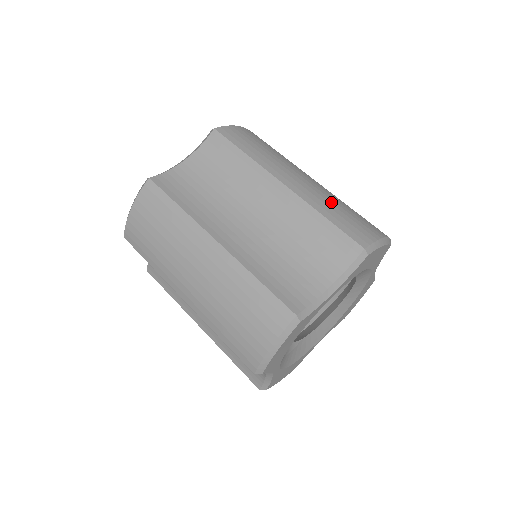
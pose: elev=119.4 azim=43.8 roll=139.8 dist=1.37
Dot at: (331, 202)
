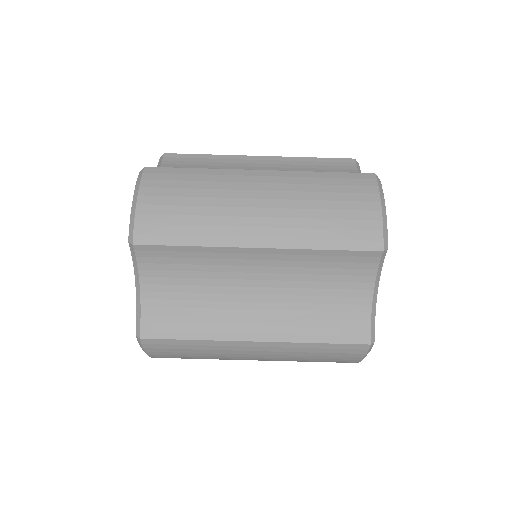
Dot at: (310, 216)
